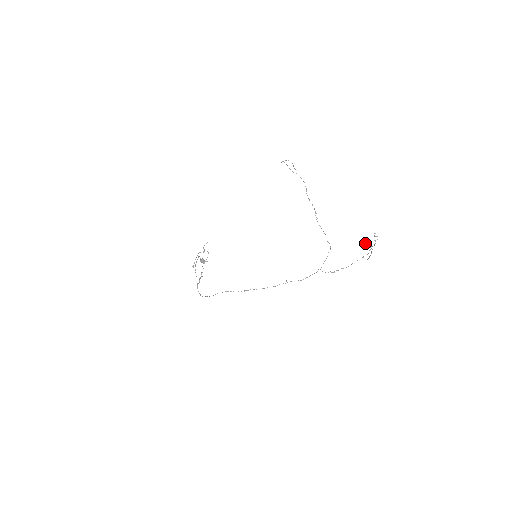
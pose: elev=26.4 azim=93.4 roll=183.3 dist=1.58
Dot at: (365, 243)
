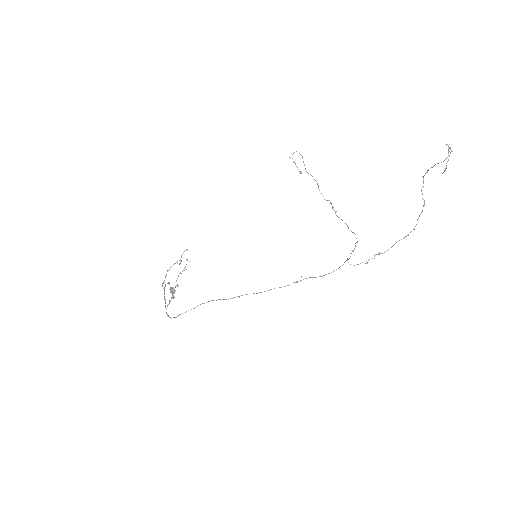
Dot at: (422, 187)
